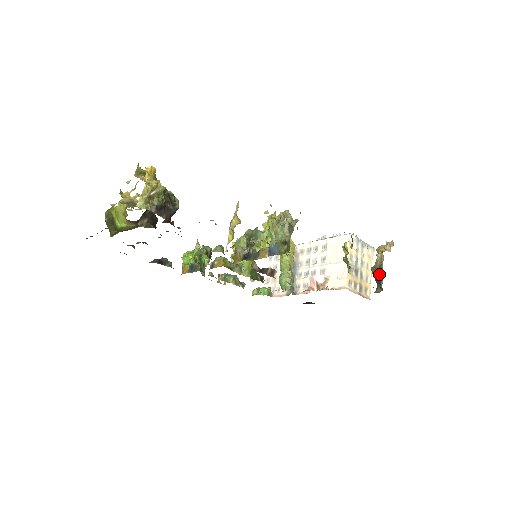
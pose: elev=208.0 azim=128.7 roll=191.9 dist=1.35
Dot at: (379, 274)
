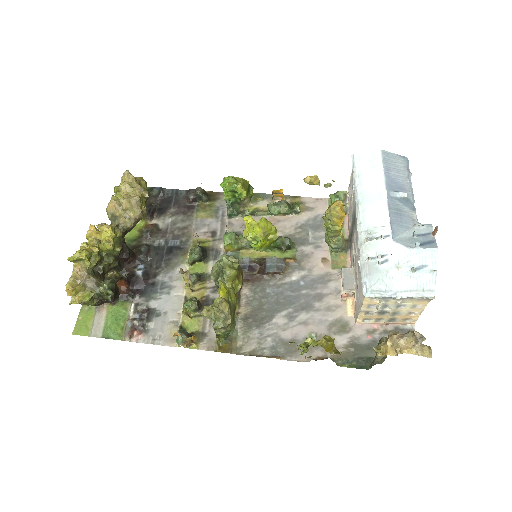
Dot at: (374, 358)
